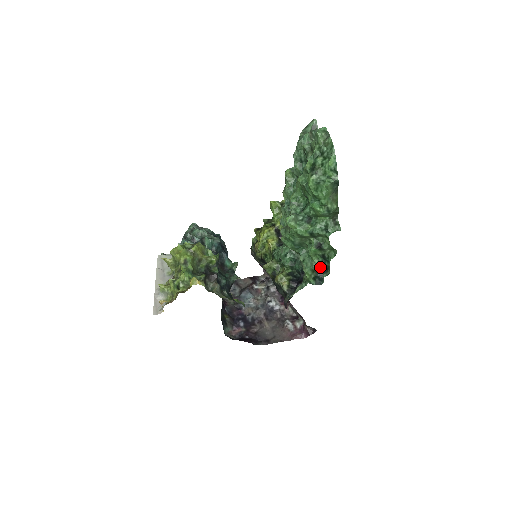
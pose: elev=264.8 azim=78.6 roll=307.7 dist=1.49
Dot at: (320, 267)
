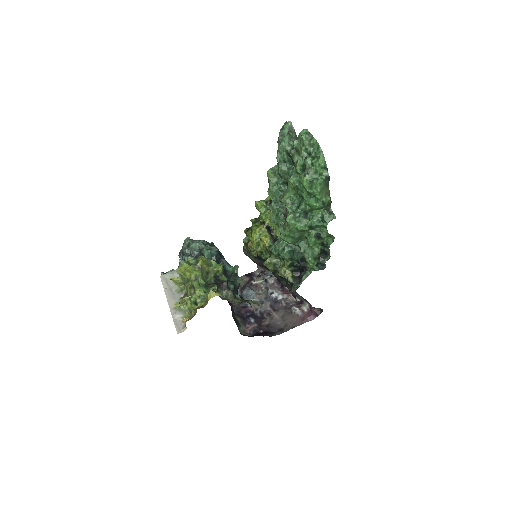
Dot at: (320, 254)
